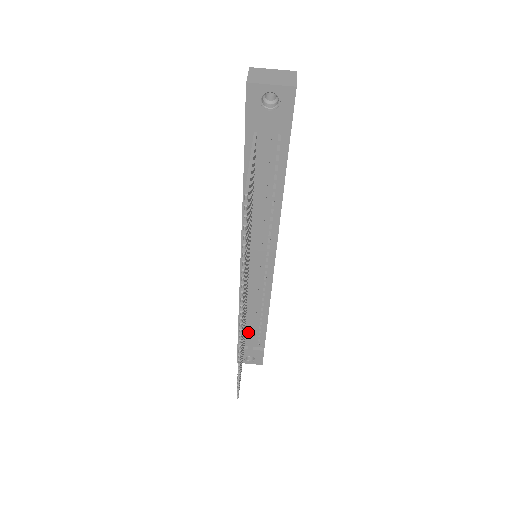
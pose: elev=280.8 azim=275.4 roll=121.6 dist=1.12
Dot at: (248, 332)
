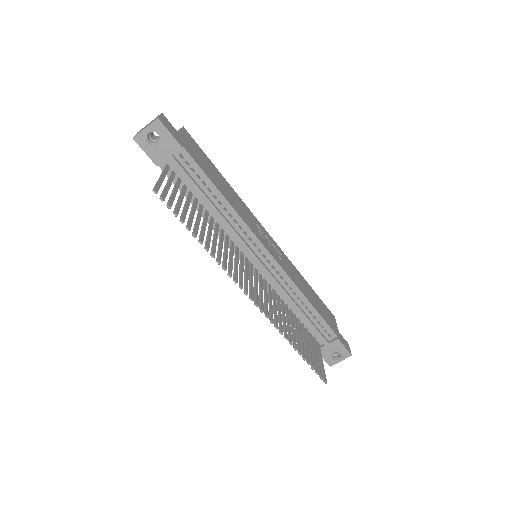
Dot at: (310, 329)
